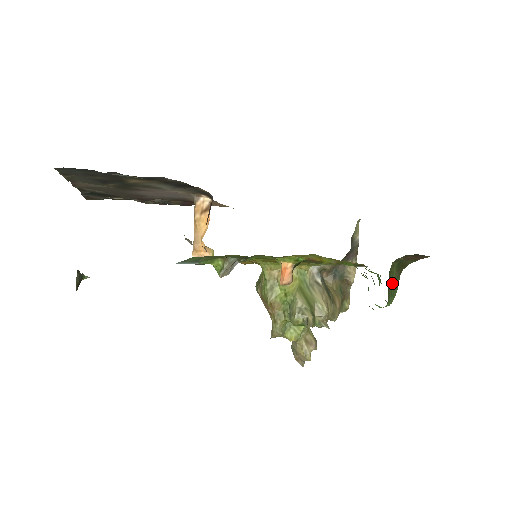
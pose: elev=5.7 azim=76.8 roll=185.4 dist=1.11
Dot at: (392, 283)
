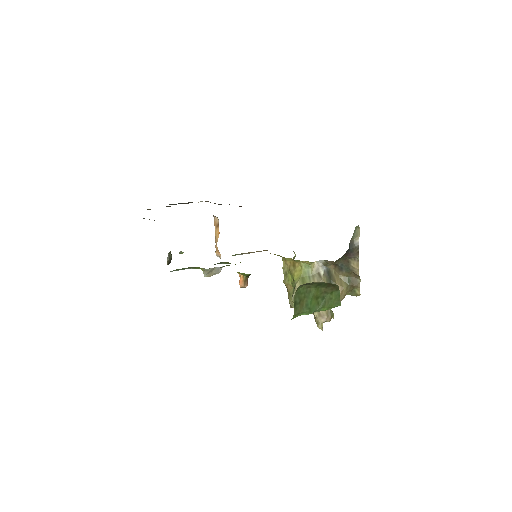
Dot at: (309, 299)
